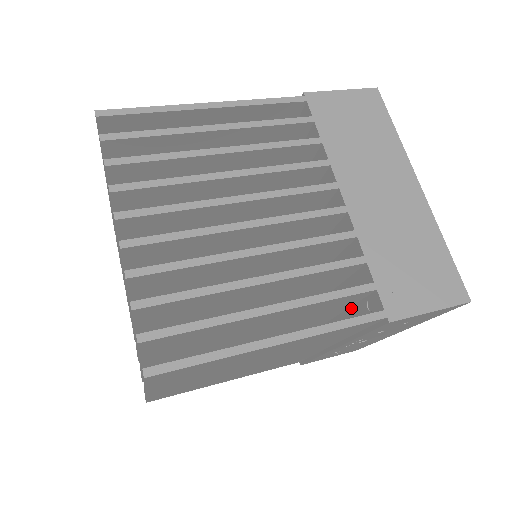
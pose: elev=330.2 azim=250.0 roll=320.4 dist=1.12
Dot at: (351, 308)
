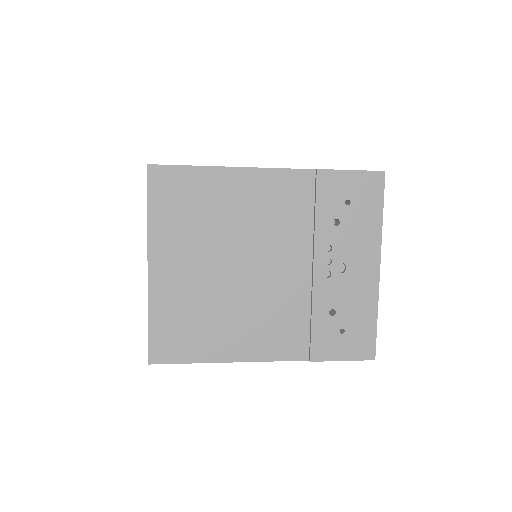
Dot at: occluded
